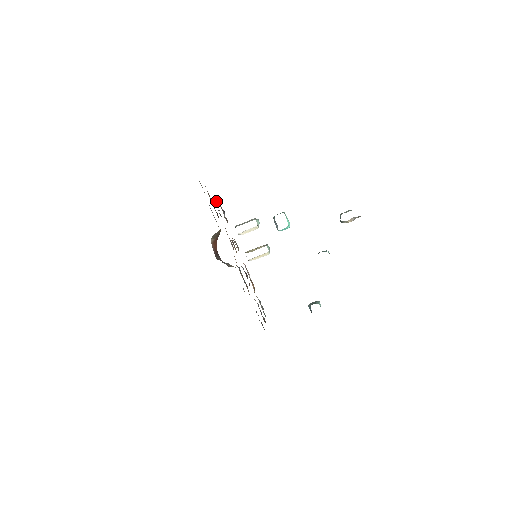
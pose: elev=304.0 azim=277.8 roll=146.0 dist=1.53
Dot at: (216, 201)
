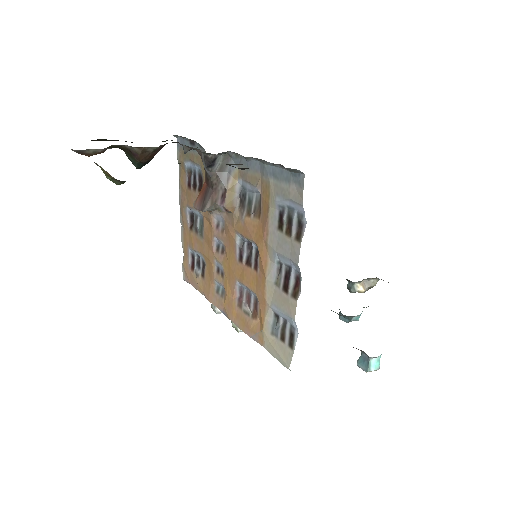
Dot at: (190, 224)
